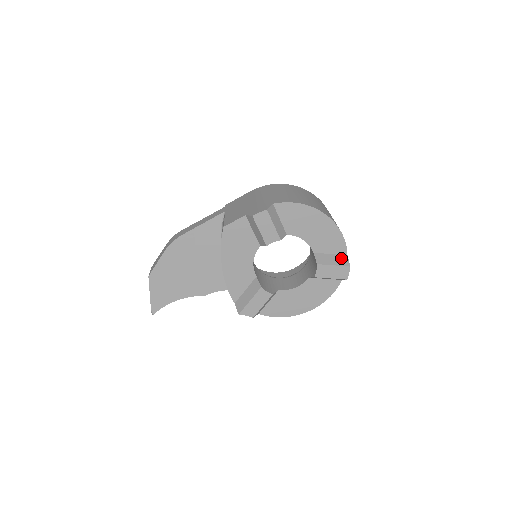
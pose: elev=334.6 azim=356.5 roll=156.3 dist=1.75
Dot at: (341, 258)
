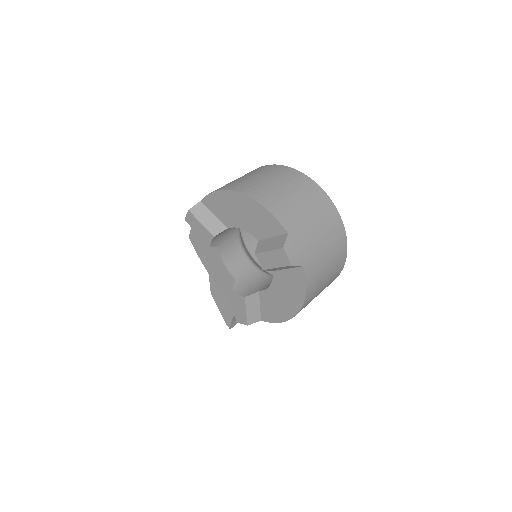
Dot at: (279, 239)
